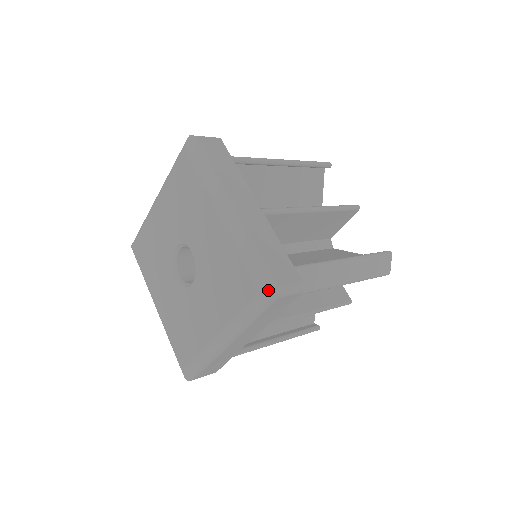
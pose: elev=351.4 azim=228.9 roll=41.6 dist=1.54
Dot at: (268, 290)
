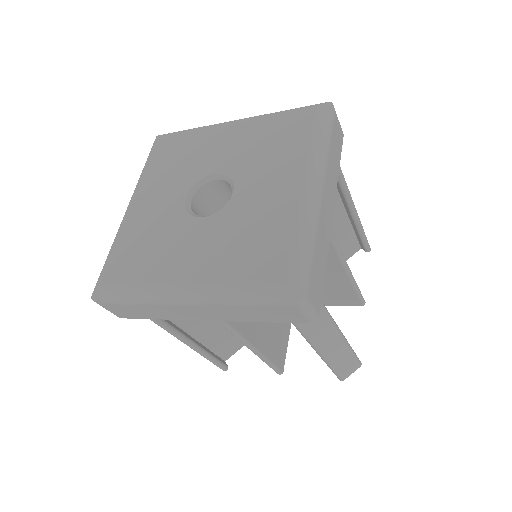
Dot at: (324, 103)
